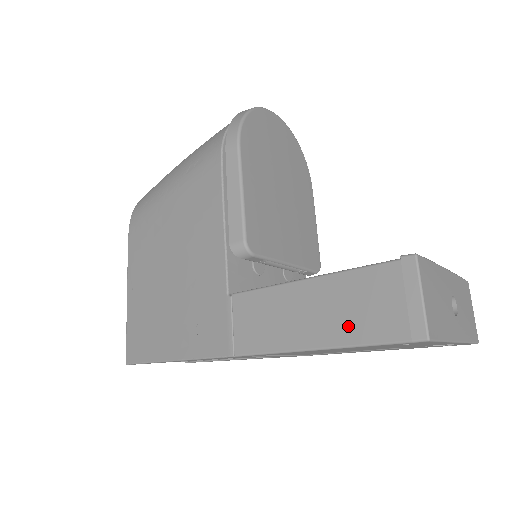
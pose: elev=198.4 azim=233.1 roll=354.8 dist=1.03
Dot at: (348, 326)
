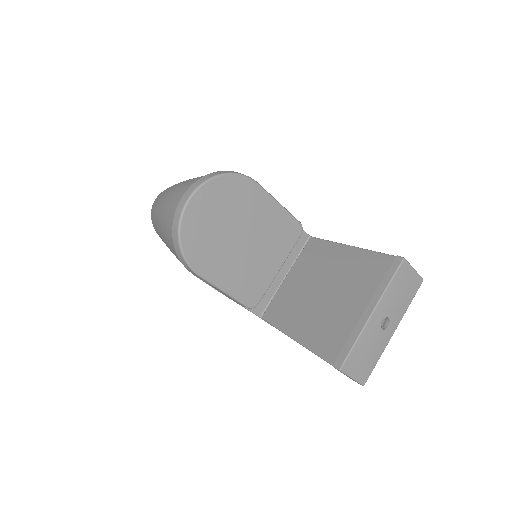
Dot at: occluded
